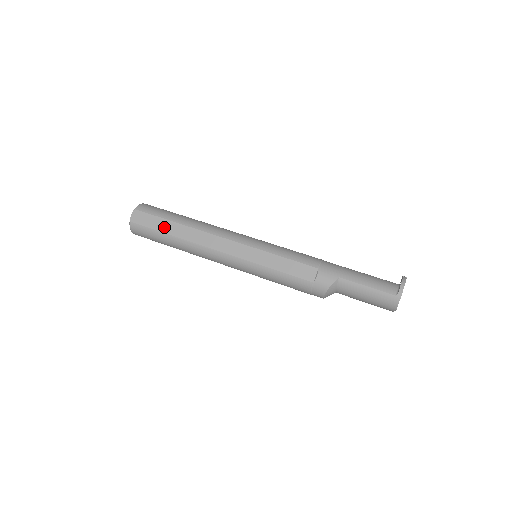
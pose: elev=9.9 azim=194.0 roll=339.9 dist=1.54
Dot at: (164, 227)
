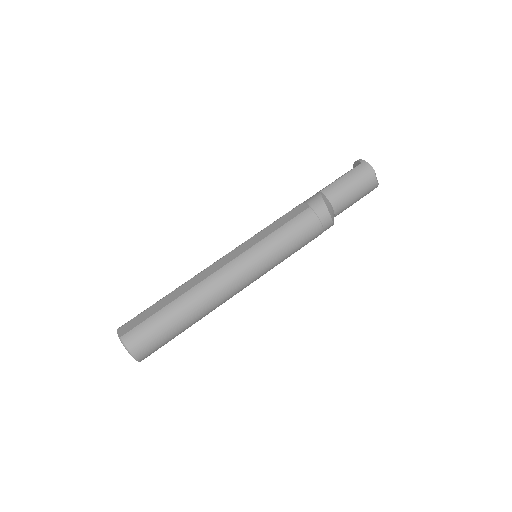
Dot at: (158, 307)
